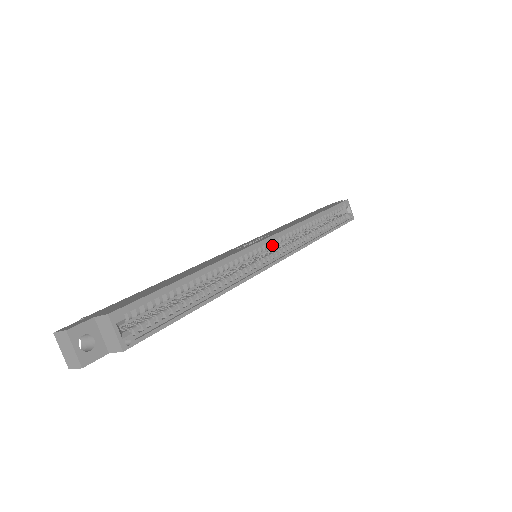
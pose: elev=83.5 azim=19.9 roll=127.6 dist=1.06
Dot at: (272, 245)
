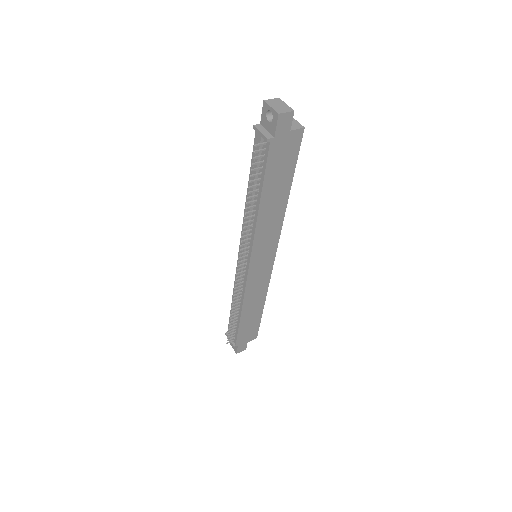
Dot at: occluded
